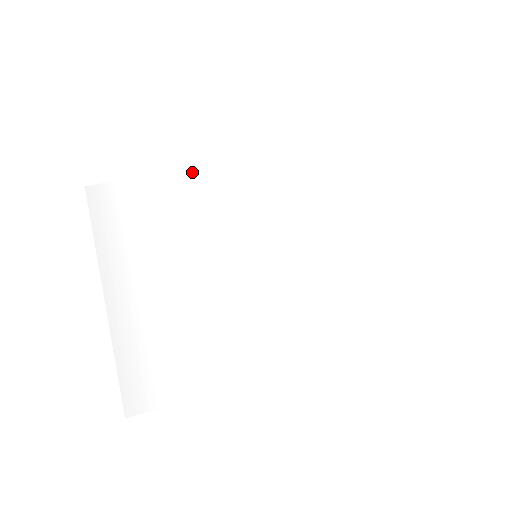
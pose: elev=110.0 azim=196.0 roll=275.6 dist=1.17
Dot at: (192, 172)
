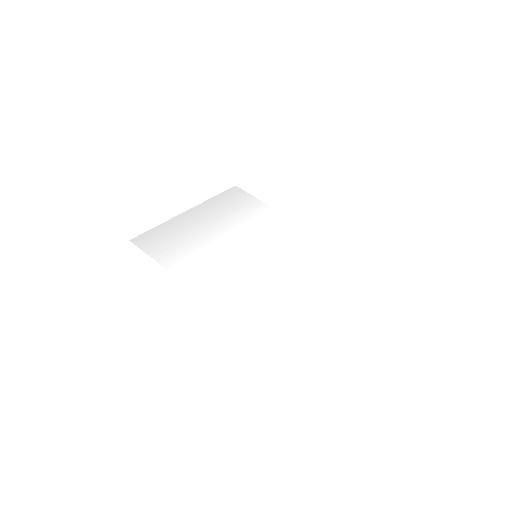
Dot at: (280, 215)
